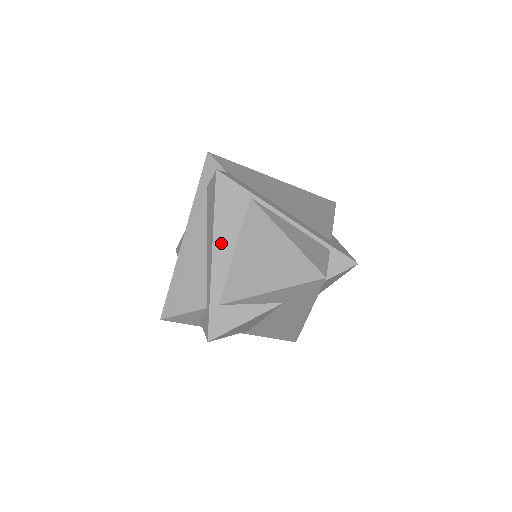
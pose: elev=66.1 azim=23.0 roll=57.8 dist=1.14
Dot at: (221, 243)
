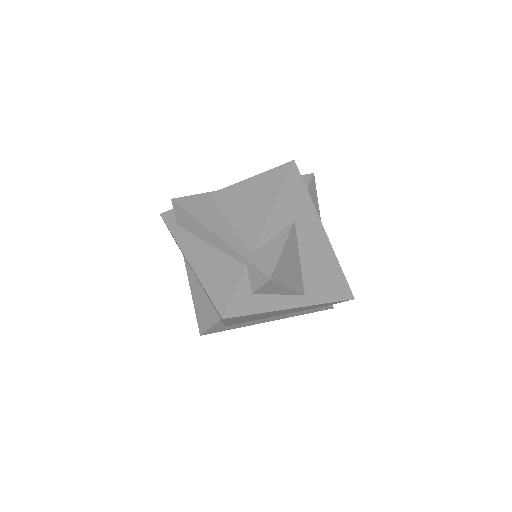
Dot at: (214, 225)
